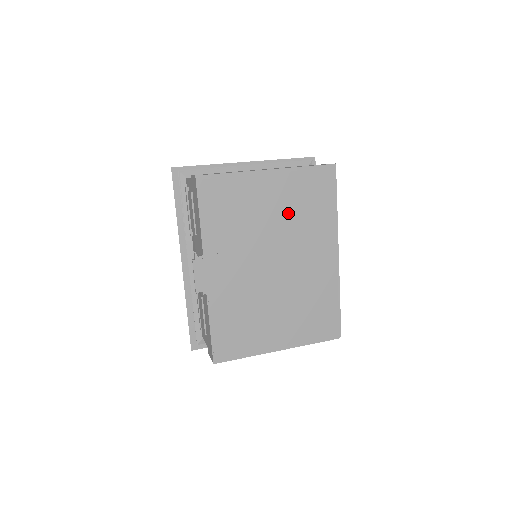
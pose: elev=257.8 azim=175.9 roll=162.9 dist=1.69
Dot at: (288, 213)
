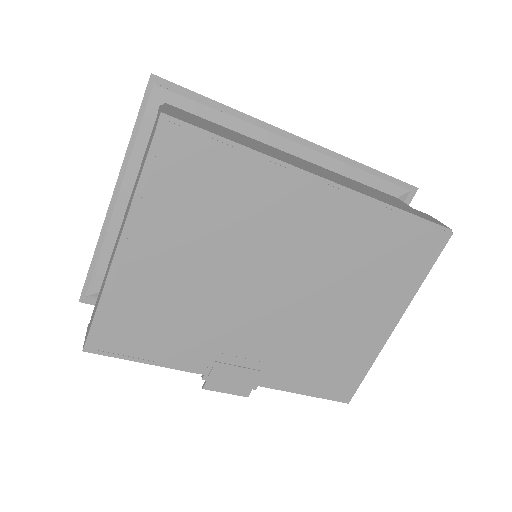
Dot at: (208, 240)
